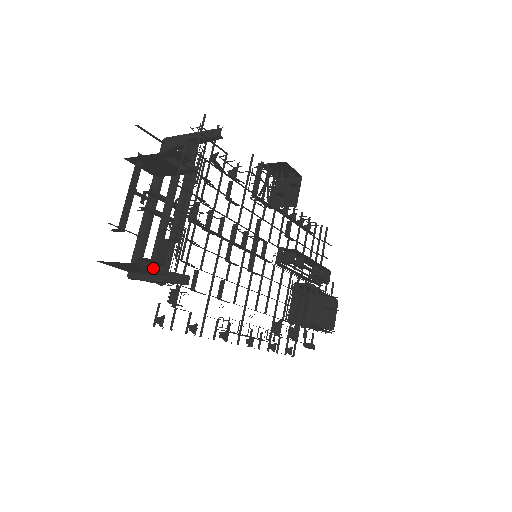
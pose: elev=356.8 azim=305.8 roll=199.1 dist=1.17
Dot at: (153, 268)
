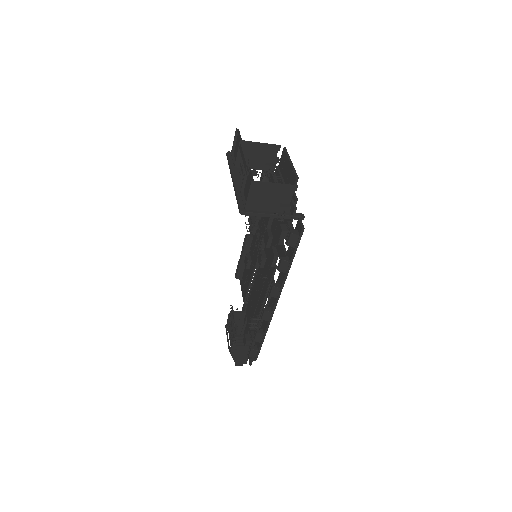
Dot at: (279, 203)
